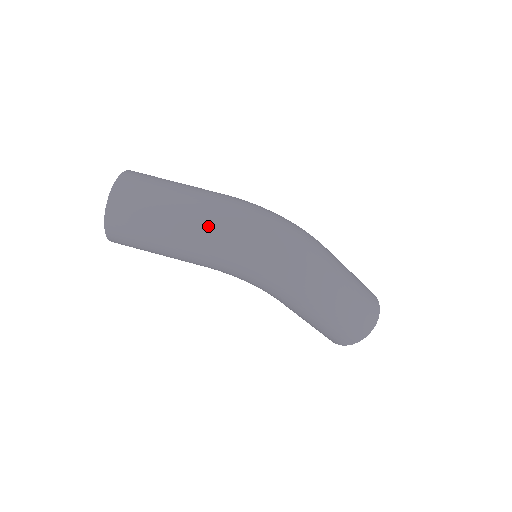
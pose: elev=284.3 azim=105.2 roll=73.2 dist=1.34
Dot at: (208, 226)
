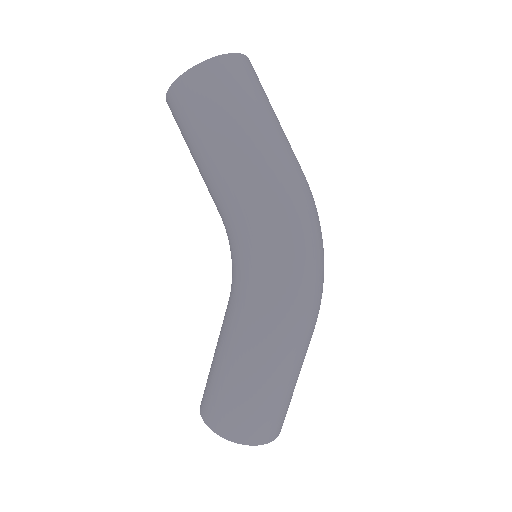
Dot at: (289, 171)
